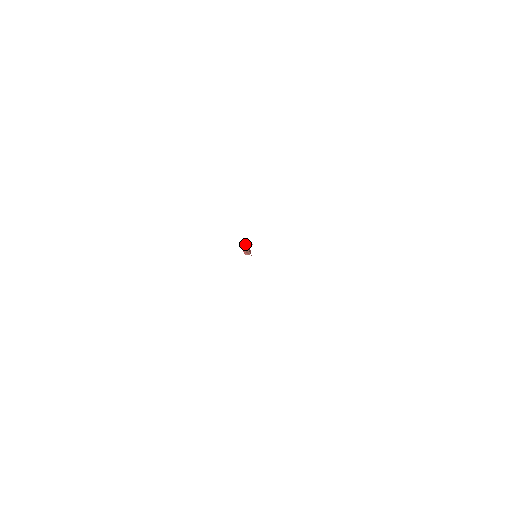
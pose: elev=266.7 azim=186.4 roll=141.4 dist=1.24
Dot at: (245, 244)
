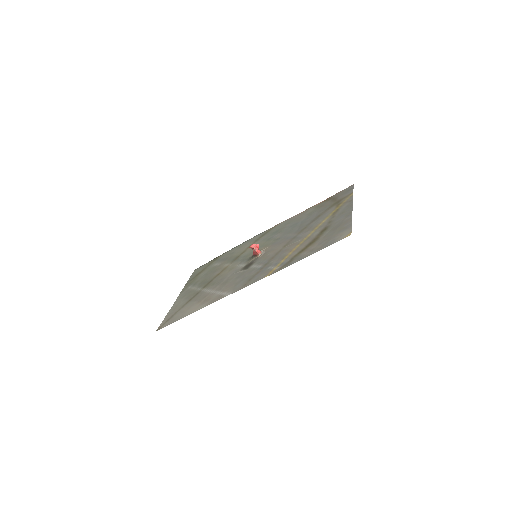
Dot at: (255, 246)
